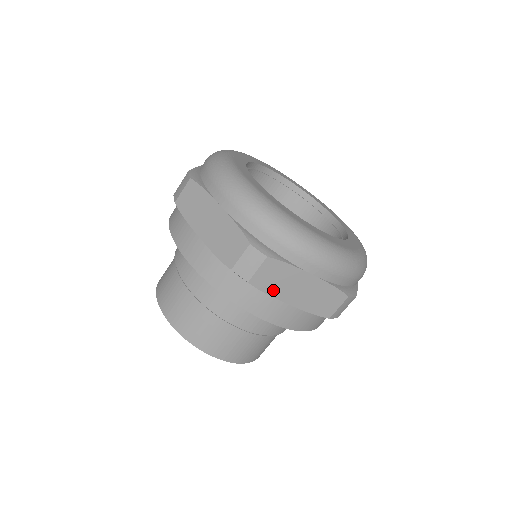
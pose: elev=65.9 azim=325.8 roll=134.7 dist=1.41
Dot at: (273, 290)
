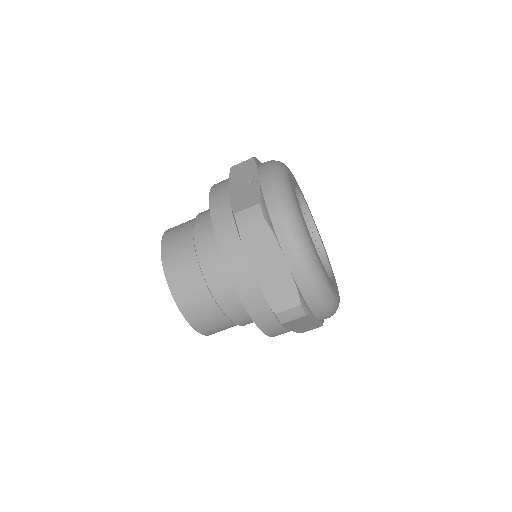
Dot at: (290, 326)
